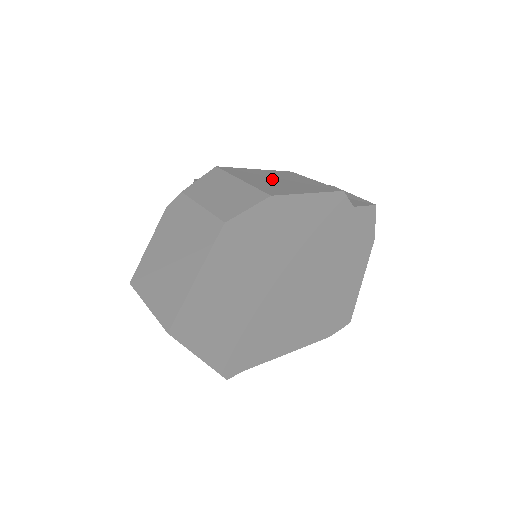
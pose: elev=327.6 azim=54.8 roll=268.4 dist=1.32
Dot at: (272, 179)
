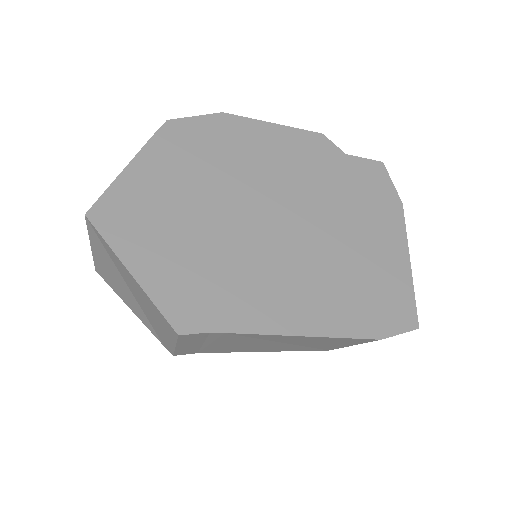
Dot at: occluded
